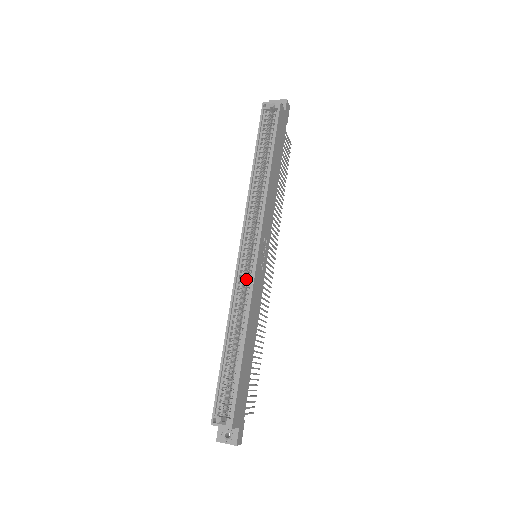
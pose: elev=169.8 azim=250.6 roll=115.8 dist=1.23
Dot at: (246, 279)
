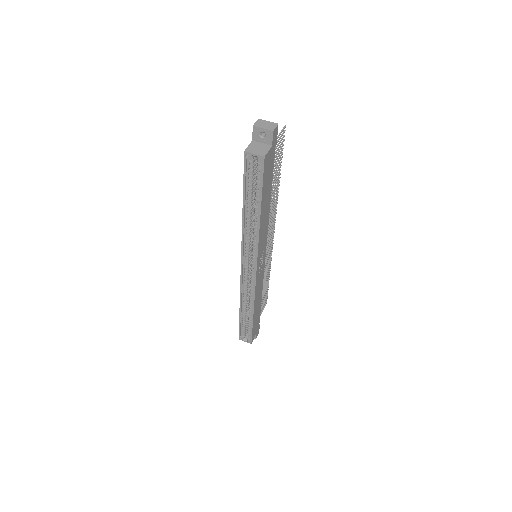
Dot at: (249, 279)
